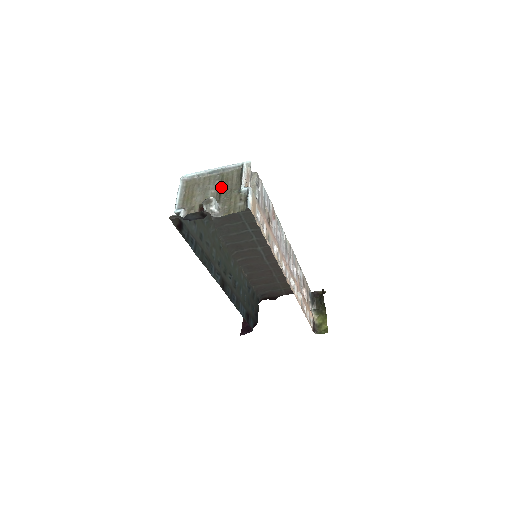
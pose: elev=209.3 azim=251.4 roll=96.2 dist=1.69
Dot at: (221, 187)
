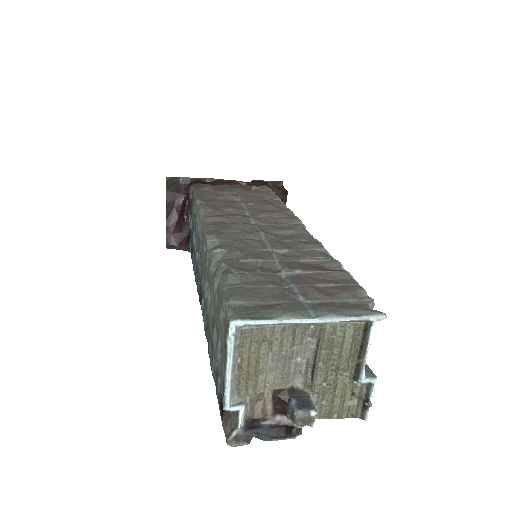
Dot at: (317, 358)
